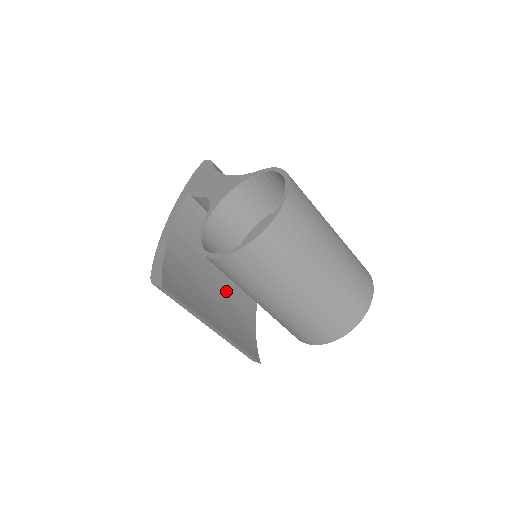
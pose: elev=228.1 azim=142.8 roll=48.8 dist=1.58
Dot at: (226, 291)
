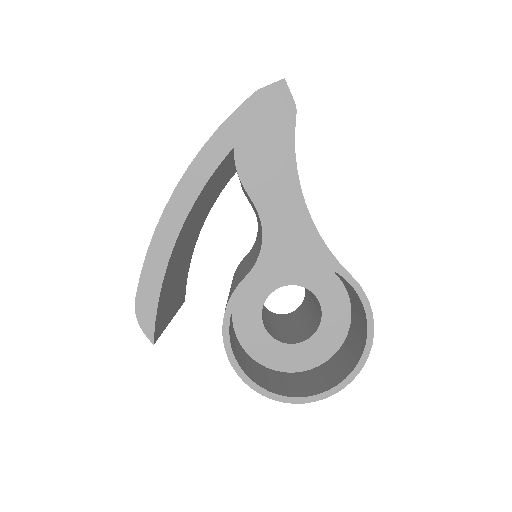
Dot at: (192, 238)
